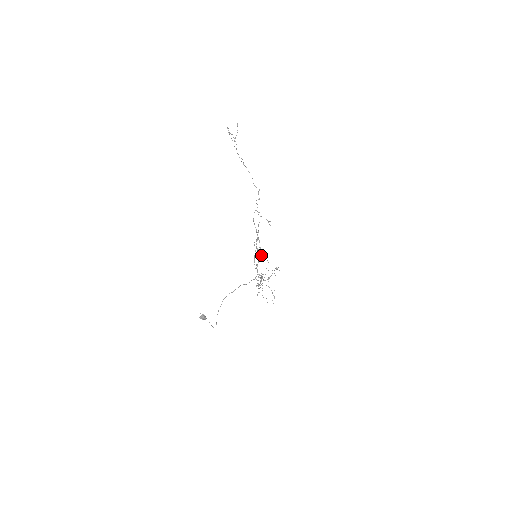
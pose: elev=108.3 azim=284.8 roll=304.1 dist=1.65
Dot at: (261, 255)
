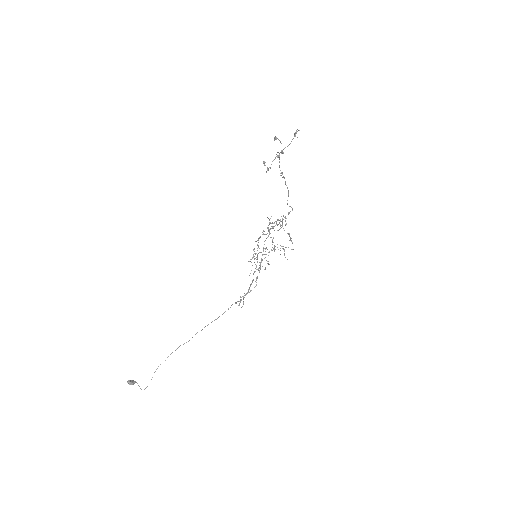
Dot at: occluded
